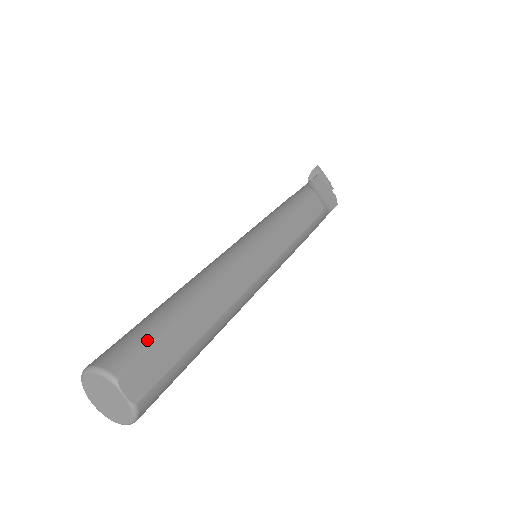
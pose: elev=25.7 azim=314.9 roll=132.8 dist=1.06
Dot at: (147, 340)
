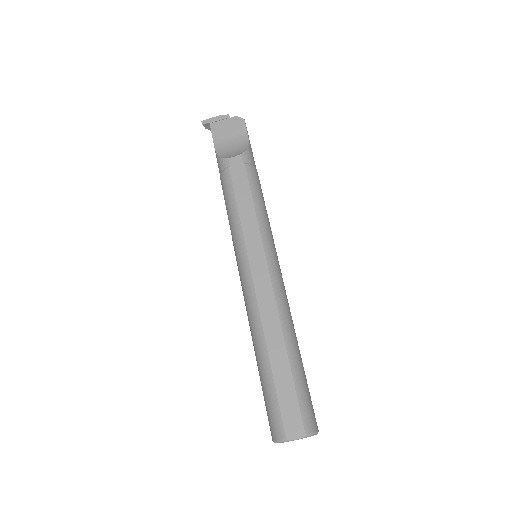
Dot at: (273, 404)
